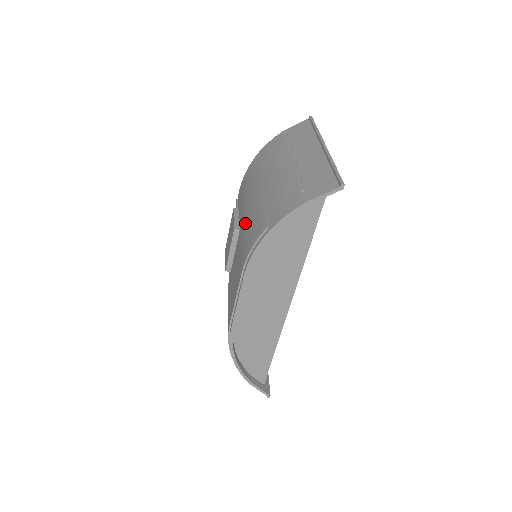
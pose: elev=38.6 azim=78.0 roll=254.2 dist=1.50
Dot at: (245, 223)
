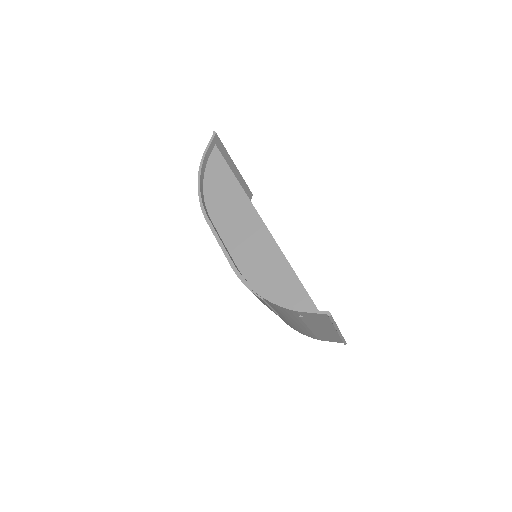
Dot at: occluded
